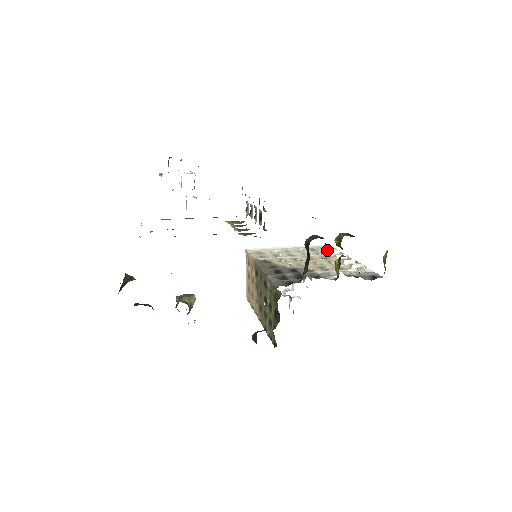
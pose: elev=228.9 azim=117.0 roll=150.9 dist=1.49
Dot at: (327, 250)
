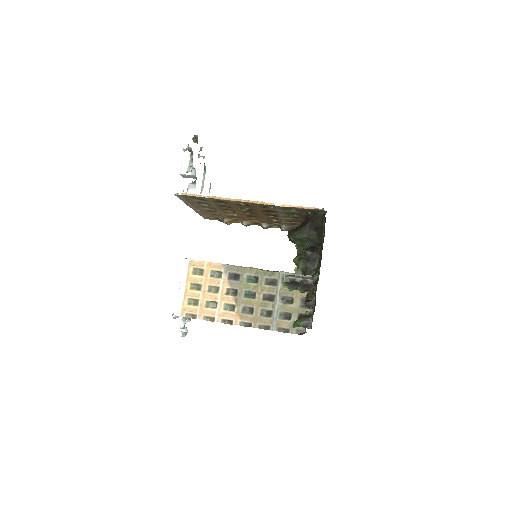
Dot at: occluded
